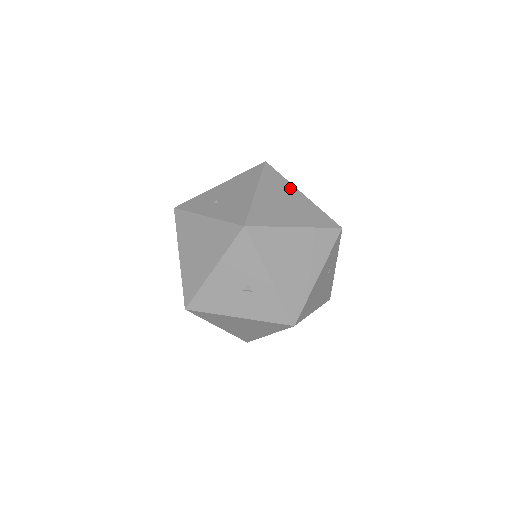
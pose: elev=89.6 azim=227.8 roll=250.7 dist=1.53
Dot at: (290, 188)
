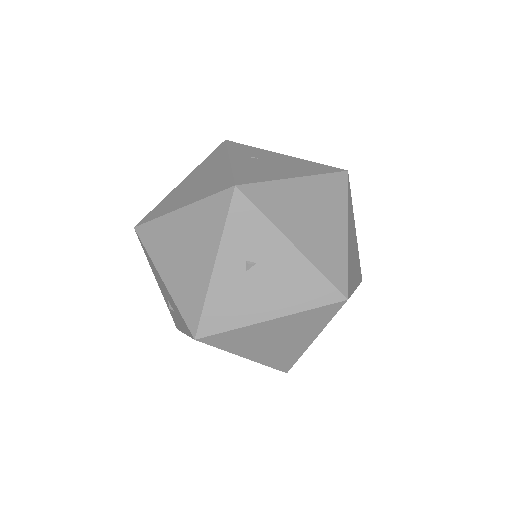
Dot at: (313, 332)
